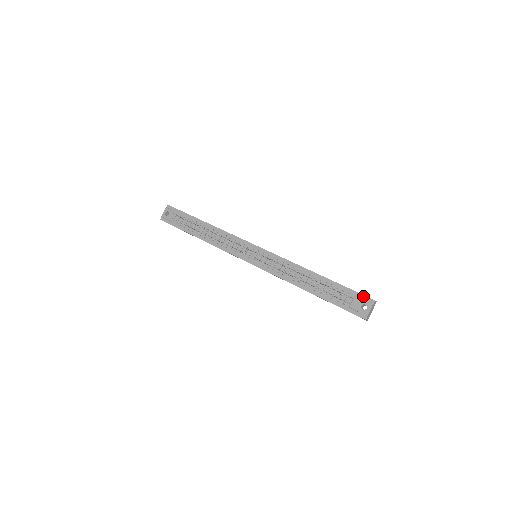
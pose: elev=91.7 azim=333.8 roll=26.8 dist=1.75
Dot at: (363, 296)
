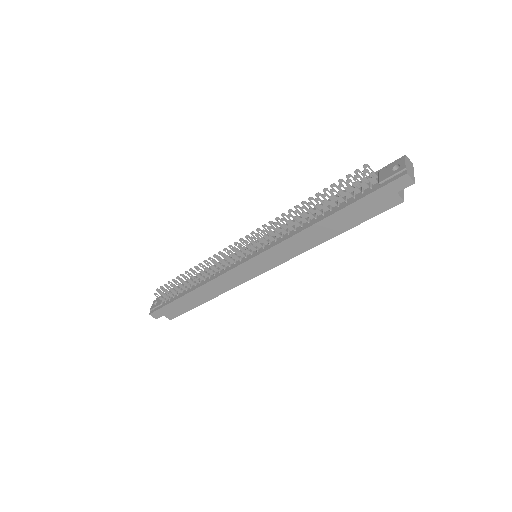
Dot at: (389, 165)
